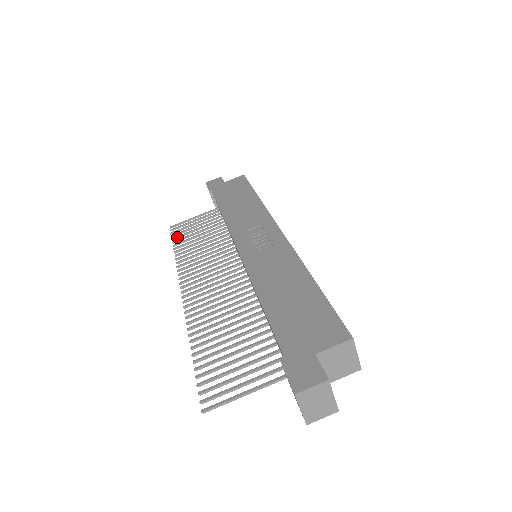
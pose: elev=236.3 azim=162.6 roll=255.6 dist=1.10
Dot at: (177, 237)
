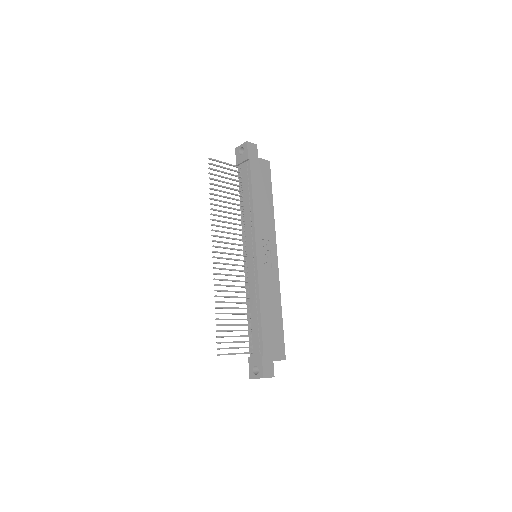
Dot at: (213, 179)
